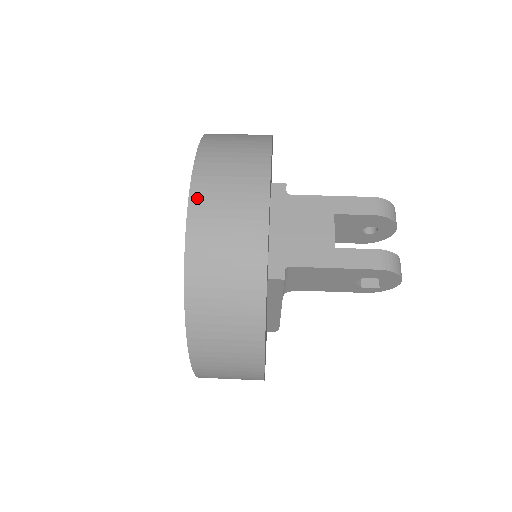
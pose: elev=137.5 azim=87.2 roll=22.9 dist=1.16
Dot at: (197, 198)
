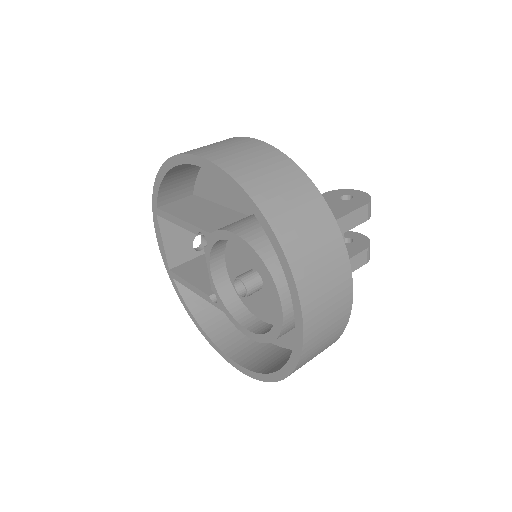
Dot at: (309, 327)
